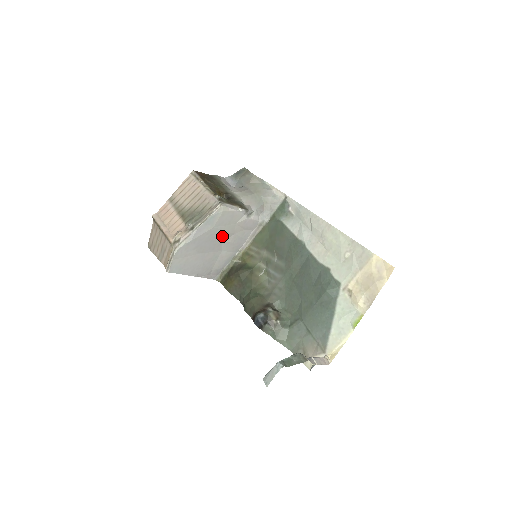
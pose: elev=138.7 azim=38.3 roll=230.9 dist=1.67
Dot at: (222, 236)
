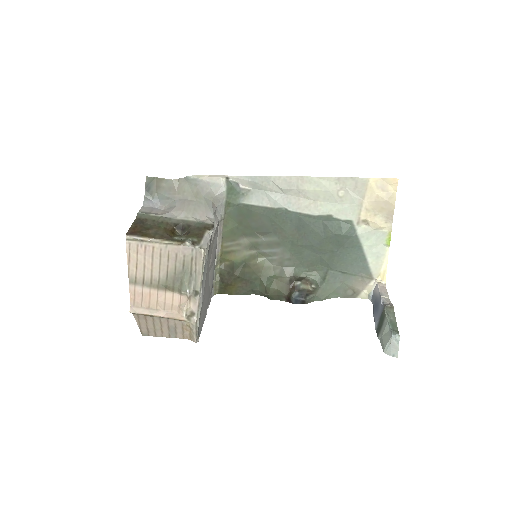
Dot at: (208, 266)
